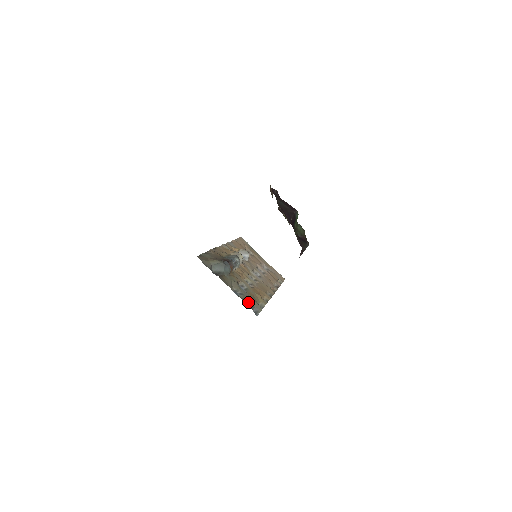
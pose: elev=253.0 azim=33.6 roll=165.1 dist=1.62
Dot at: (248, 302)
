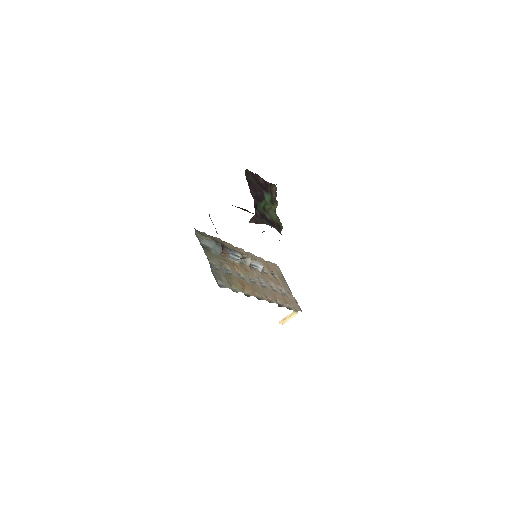
Dot at: (218, 275)
